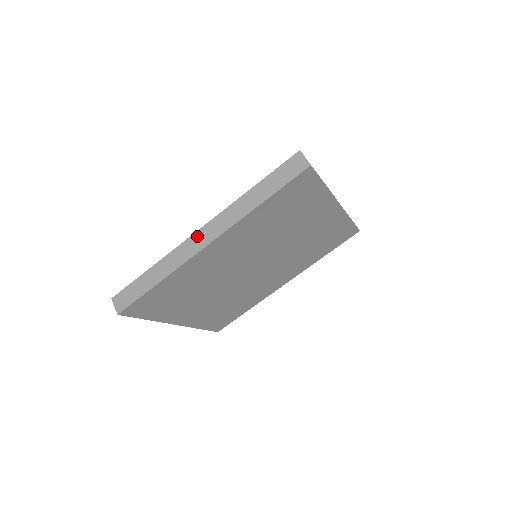
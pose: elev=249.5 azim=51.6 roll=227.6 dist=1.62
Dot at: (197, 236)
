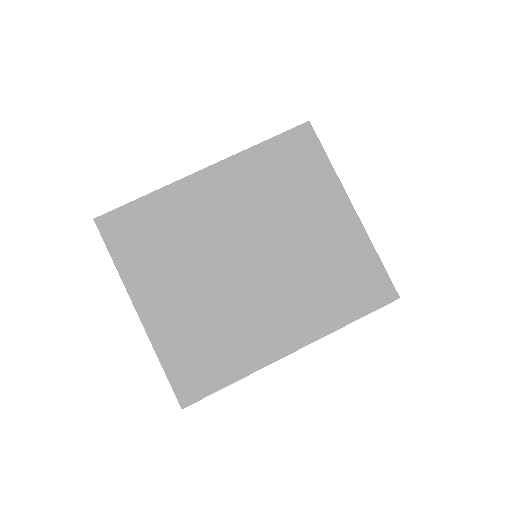
Dot at: occluded
